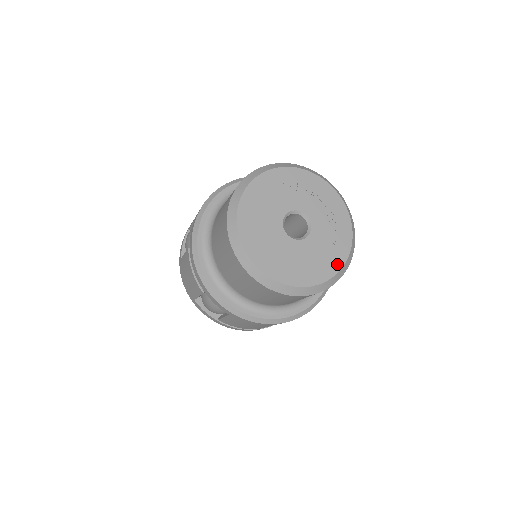
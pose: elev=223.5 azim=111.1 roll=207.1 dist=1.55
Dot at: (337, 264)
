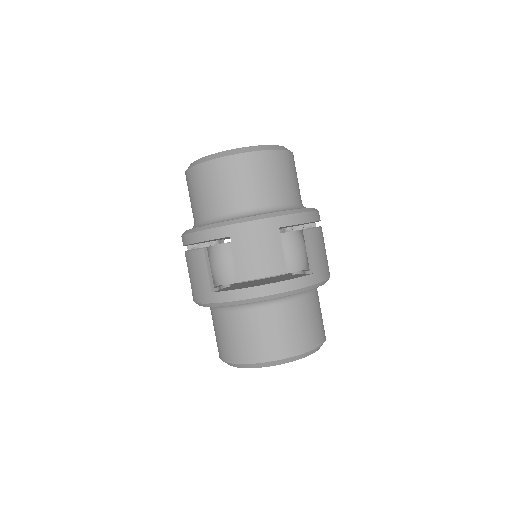
Dot at: occluded
